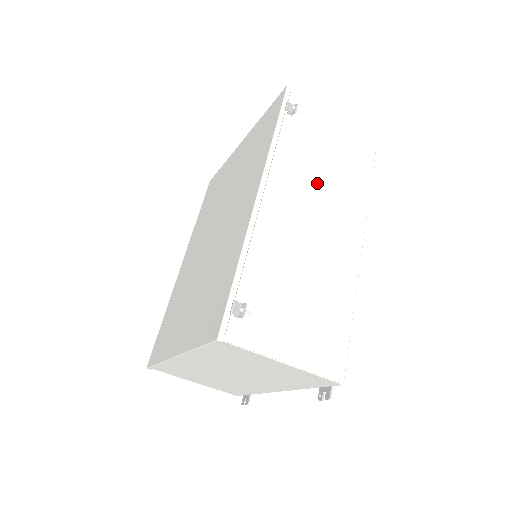
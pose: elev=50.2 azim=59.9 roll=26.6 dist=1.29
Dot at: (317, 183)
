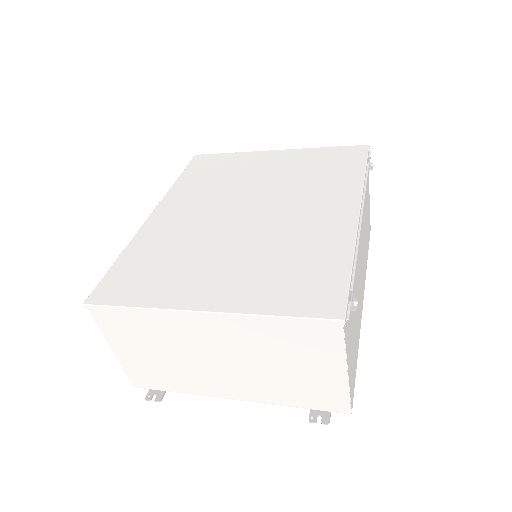
Dot at: (364, 233)
